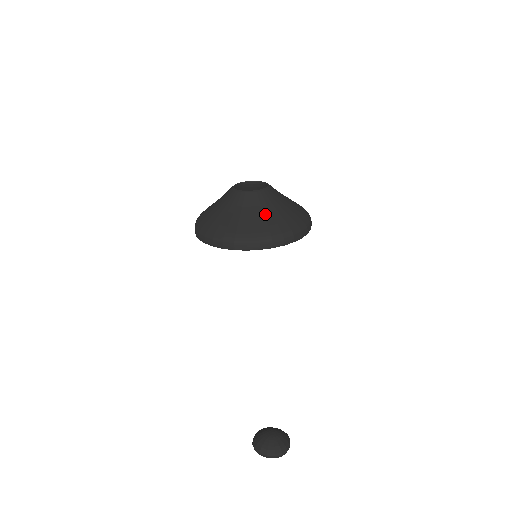
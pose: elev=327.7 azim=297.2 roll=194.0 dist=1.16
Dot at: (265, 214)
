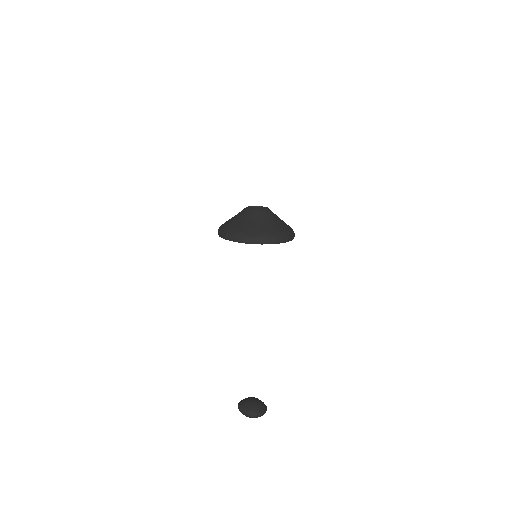
Dot at: (256, 224)
